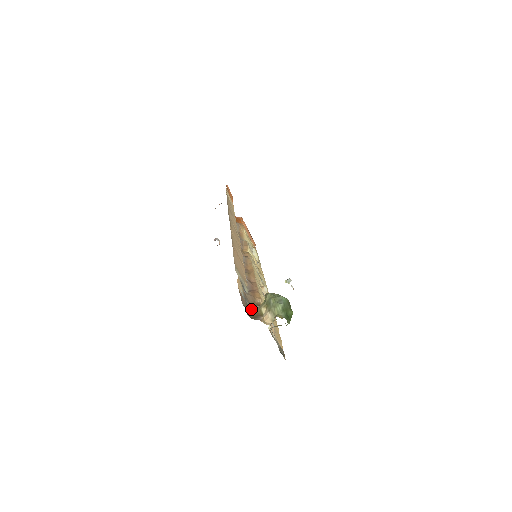
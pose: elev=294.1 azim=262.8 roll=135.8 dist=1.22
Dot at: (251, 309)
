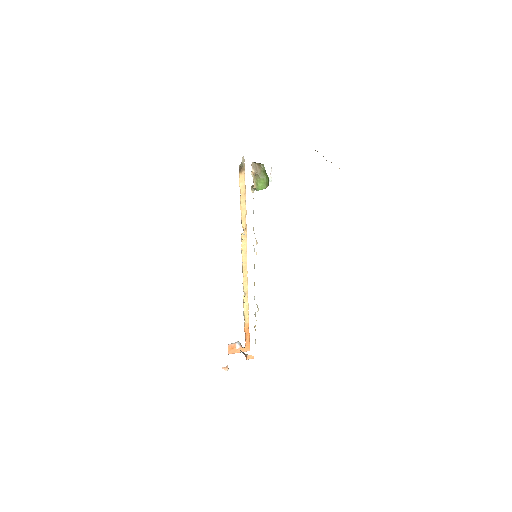
Dot at: occluded
